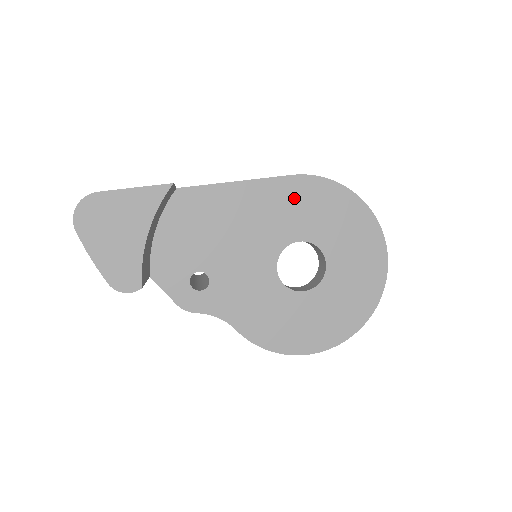
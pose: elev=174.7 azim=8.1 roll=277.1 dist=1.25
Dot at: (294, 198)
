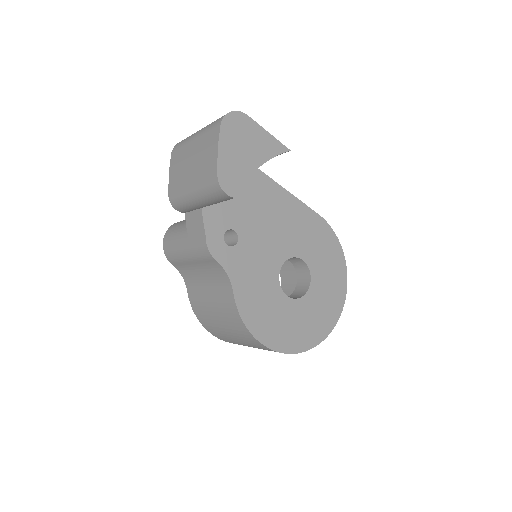
Dot at: (313, 229)
